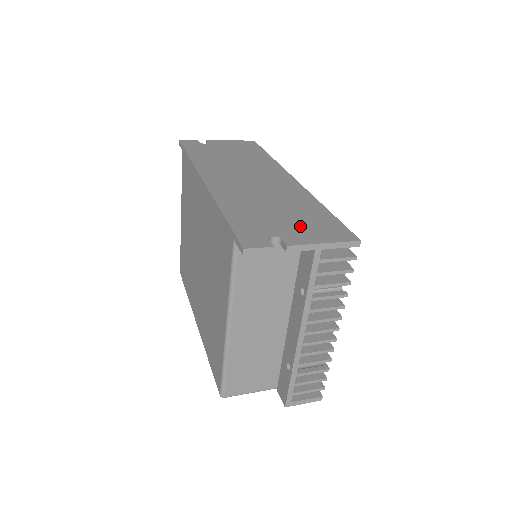
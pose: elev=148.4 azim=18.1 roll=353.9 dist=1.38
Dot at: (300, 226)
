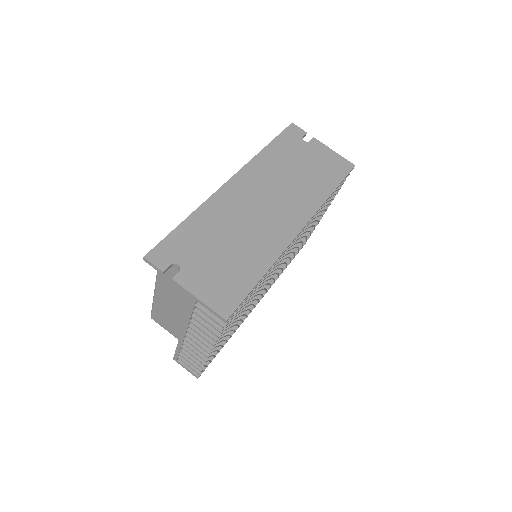
Dot at: (212, 273)
